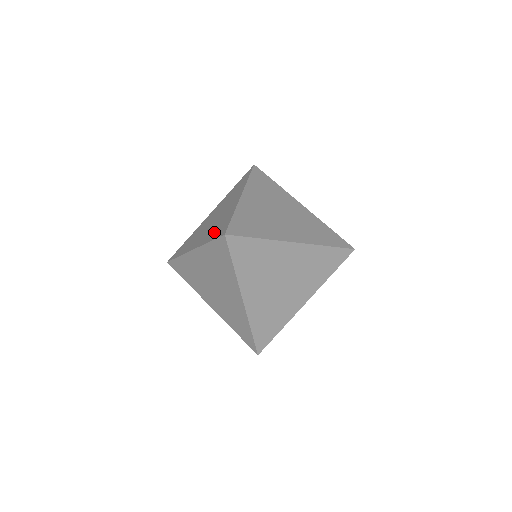
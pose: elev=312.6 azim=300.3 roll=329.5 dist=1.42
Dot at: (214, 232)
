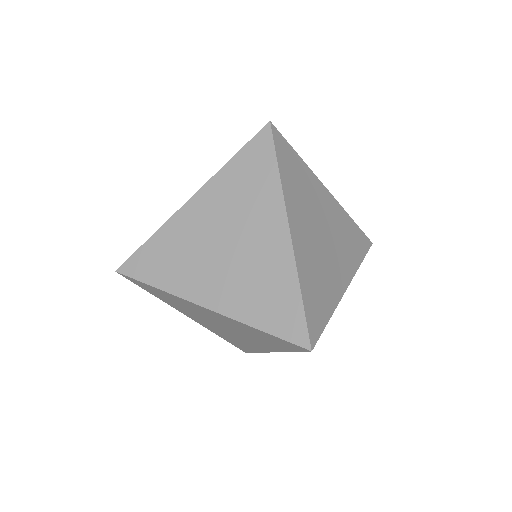
Dot at: occluded
